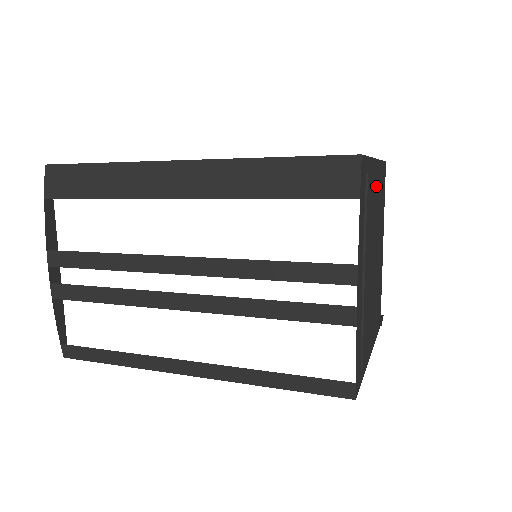
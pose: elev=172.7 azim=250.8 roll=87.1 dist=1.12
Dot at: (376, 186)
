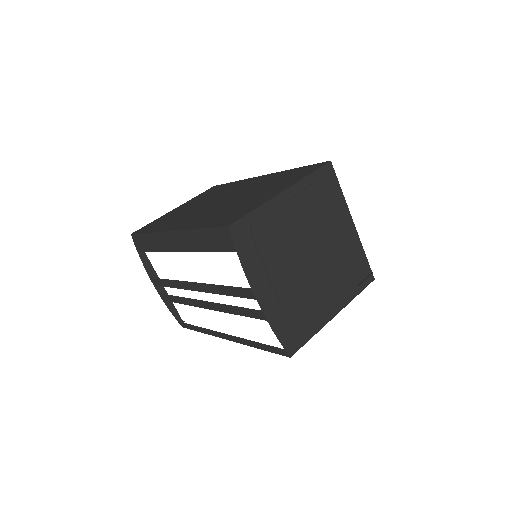
Dot at: (287, 211)
